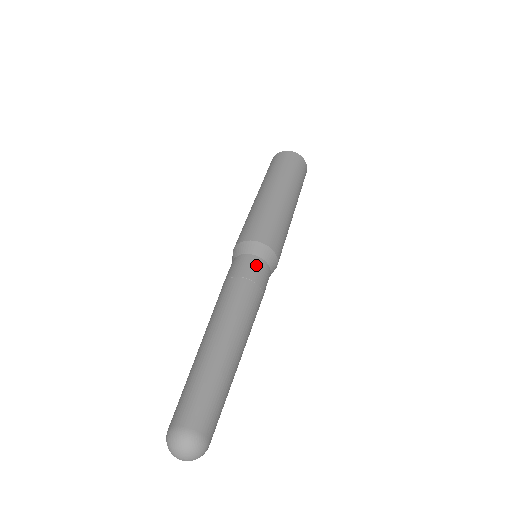
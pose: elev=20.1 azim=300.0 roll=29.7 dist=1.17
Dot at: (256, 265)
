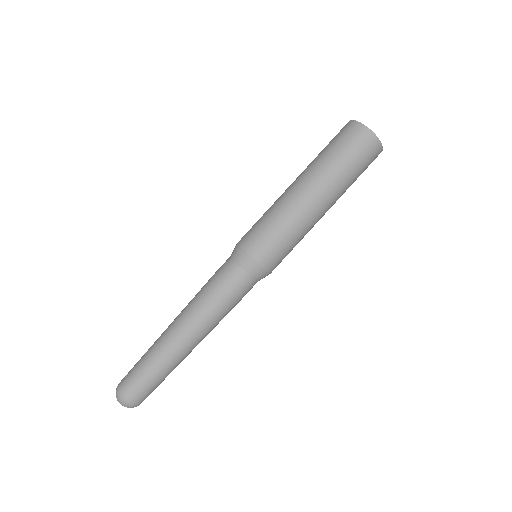
Dot at: (232, 275)
